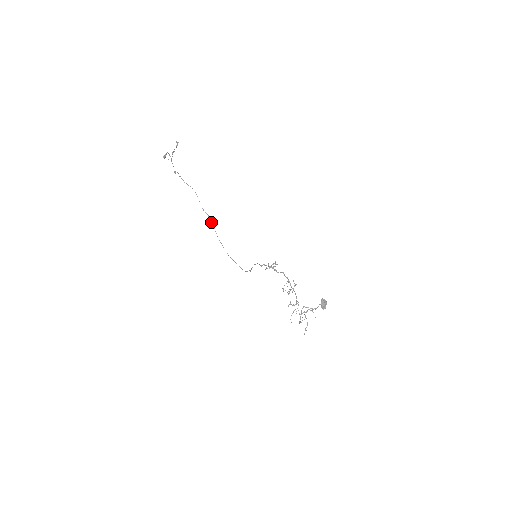
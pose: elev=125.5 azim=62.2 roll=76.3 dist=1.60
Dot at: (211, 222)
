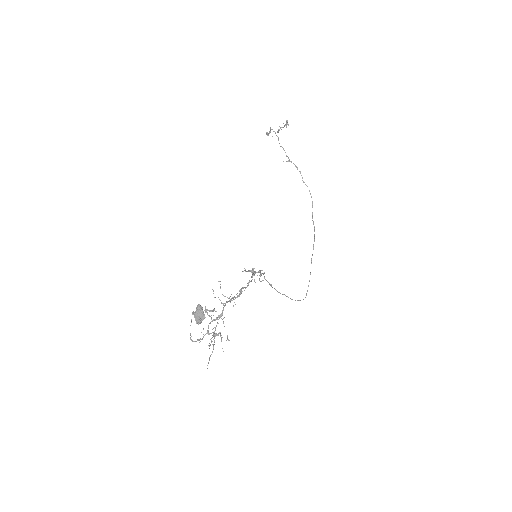
Dot at: (314, 237)
